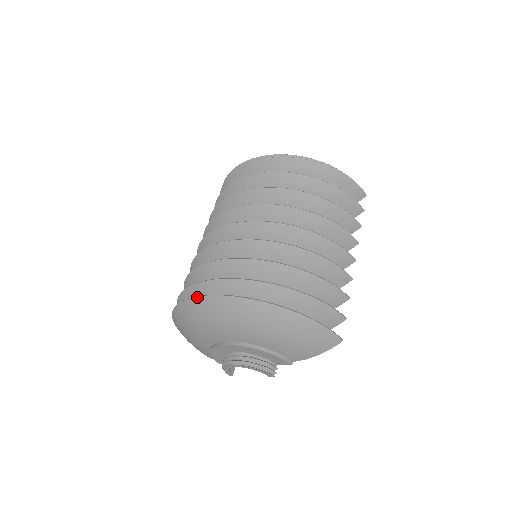
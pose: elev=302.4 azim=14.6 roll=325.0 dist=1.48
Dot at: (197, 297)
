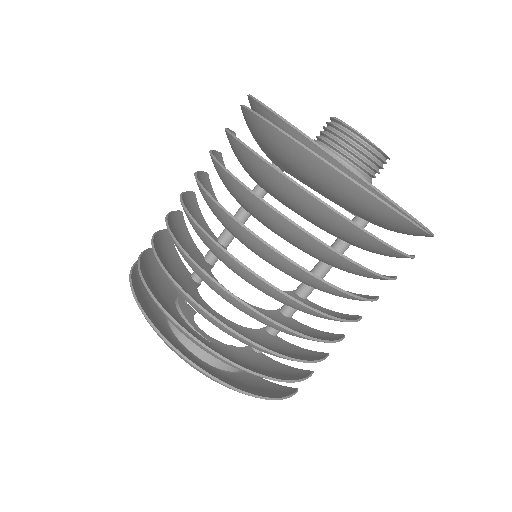
Dot at: (164, 341)
